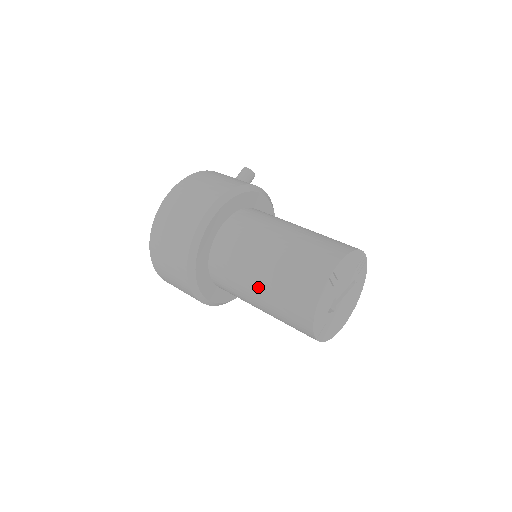
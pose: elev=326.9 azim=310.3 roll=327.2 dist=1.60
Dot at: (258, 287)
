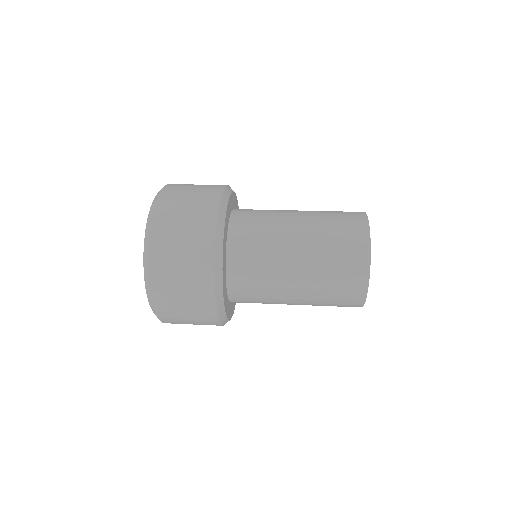
Dot at: (299, 243)
